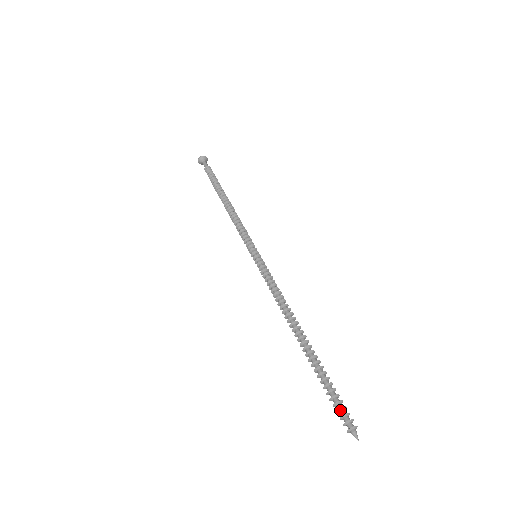
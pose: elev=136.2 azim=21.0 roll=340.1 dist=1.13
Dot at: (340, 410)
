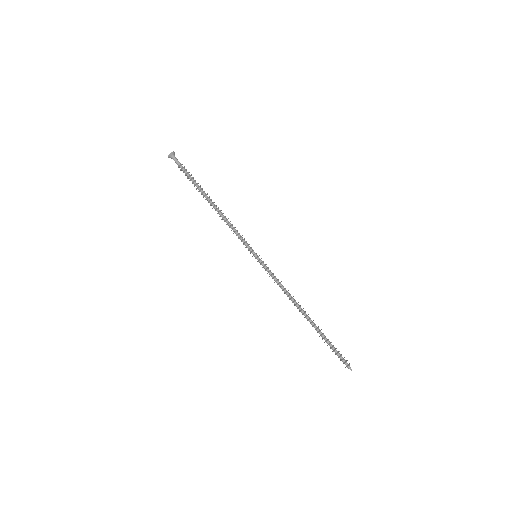
Dot at: (341, 356)
